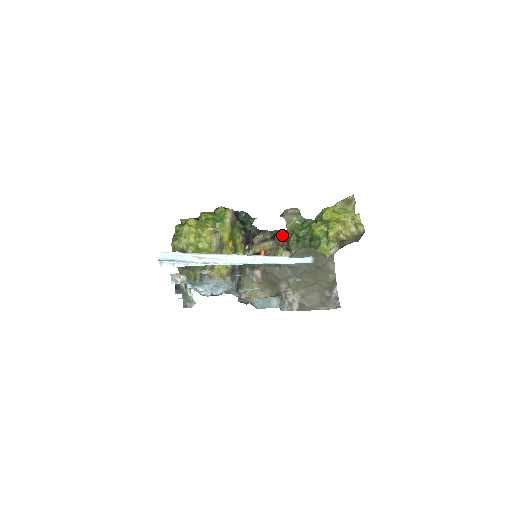
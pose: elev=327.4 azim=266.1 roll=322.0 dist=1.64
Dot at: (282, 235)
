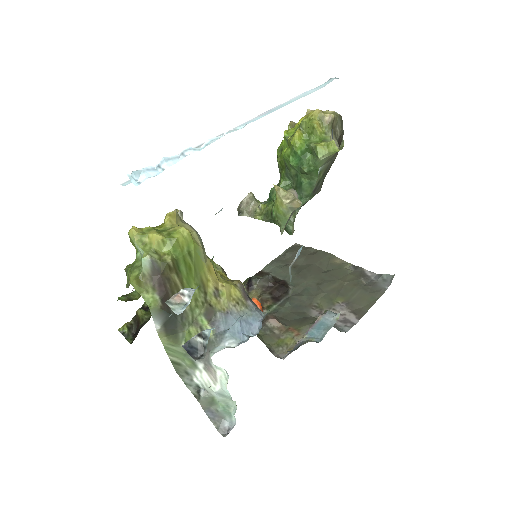
Dot at: occluded
